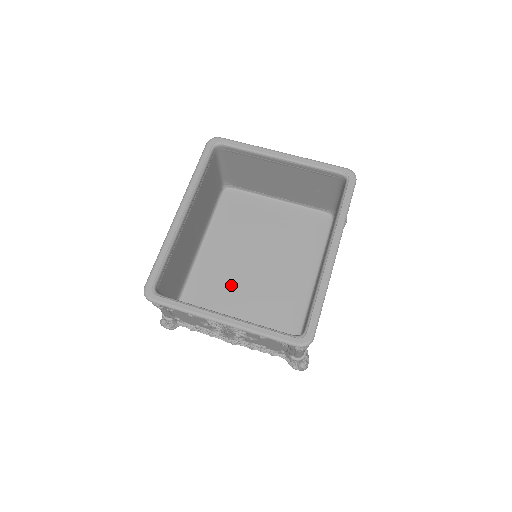
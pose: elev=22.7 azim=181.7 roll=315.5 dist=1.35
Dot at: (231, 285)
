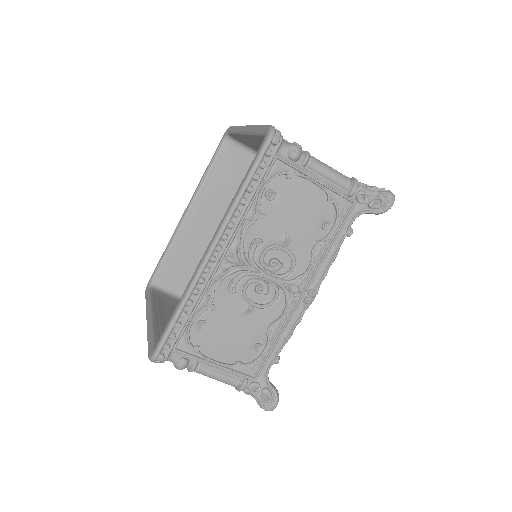
Dot at: occluded
